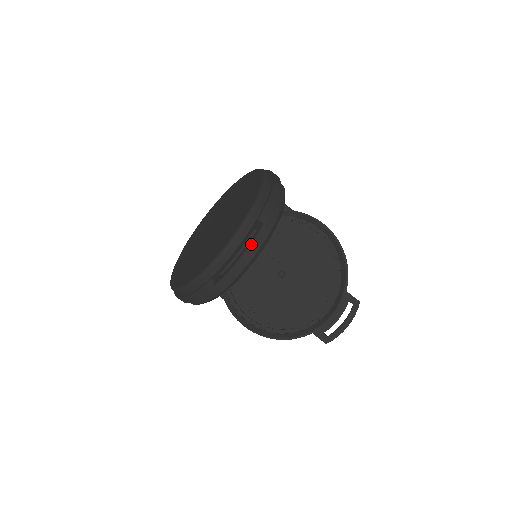
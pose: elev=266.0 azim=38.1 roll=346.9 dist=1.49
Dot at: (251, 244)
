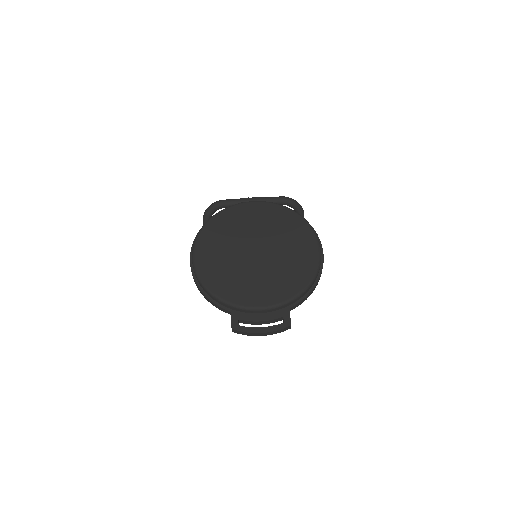
Dot at: (274, 331)
